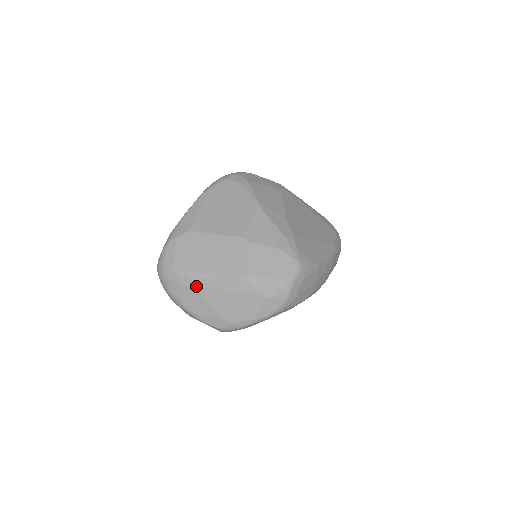
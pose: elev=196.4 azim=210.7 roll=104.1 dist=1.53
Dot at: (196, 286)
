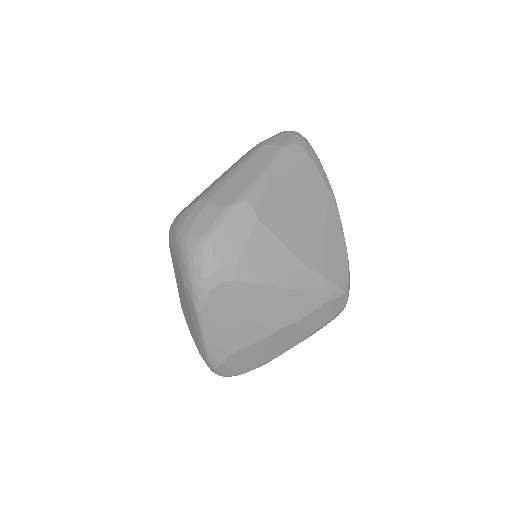
Dot at: occluded
